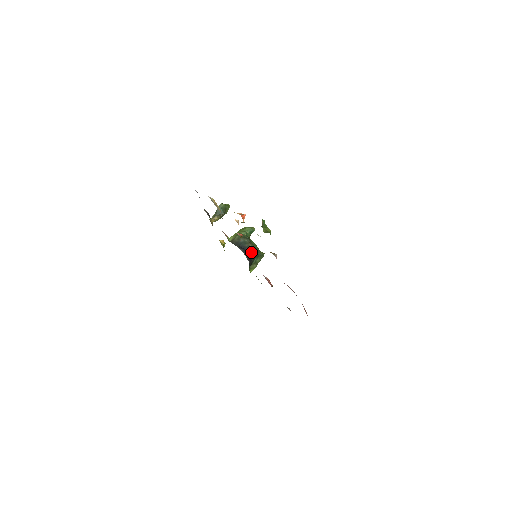
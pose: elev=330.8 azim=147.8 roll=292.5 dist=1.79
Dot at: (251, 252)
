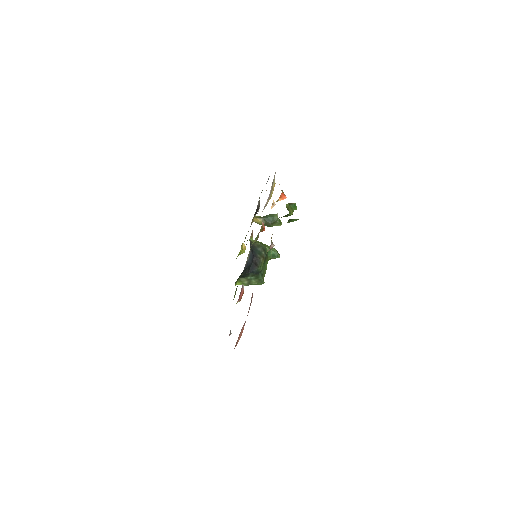
Dot at: (256, 264)
